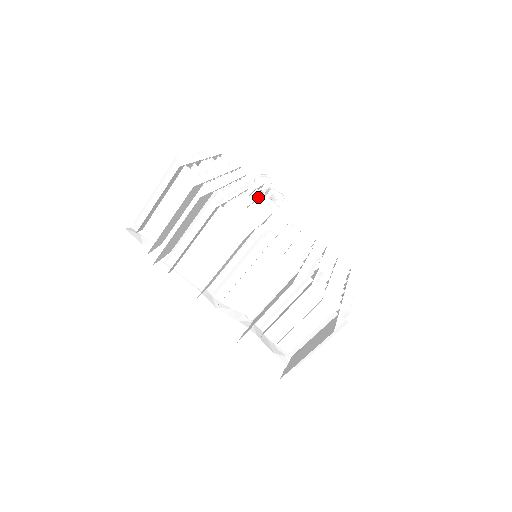
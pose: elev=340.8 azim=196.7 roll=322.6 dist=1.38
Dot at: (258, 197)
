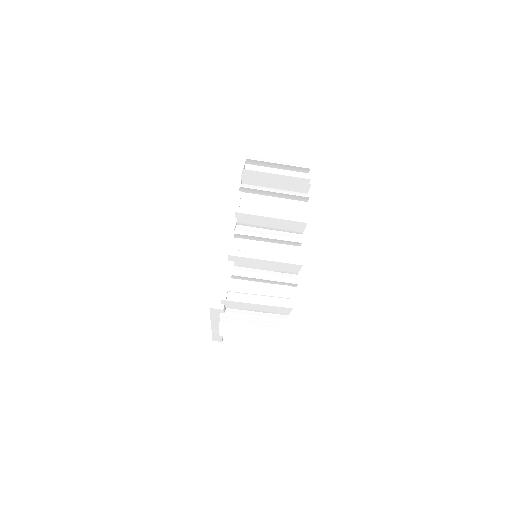
Dot at: occluded
